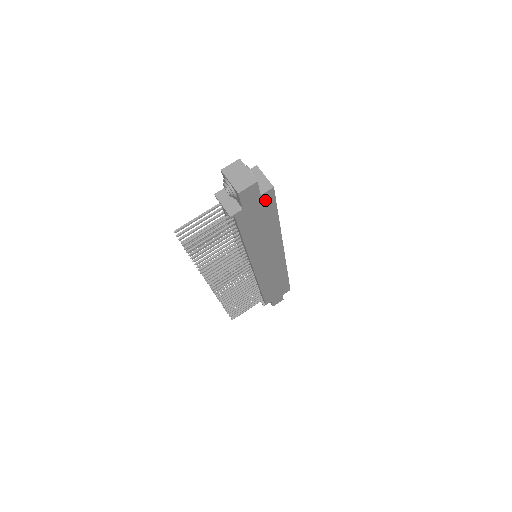
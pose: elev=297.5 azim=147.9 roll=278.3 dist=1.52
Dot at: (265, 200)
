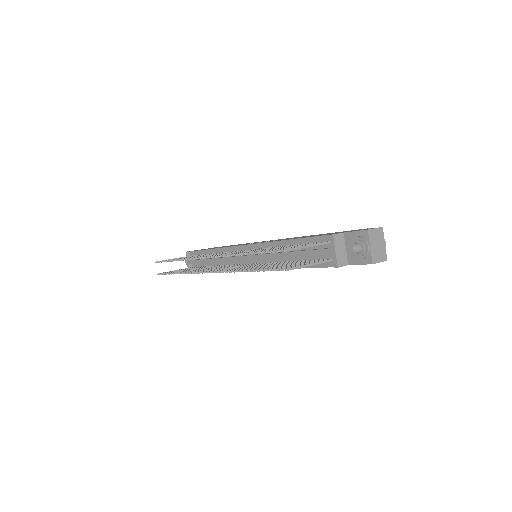
Dot at: occluded
